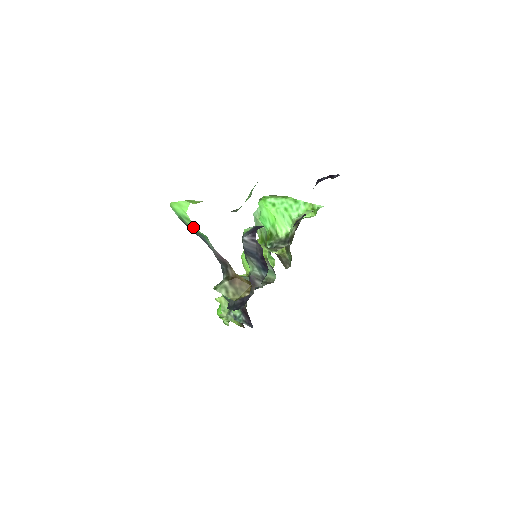
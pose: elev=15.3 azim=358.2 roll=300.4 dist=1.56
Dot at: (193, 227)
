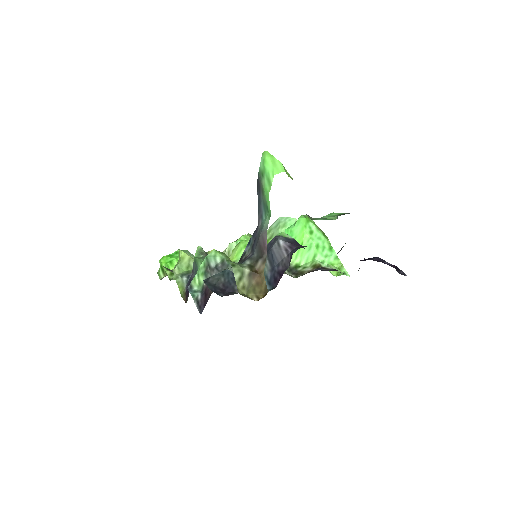
Dot at: (267, 193)
